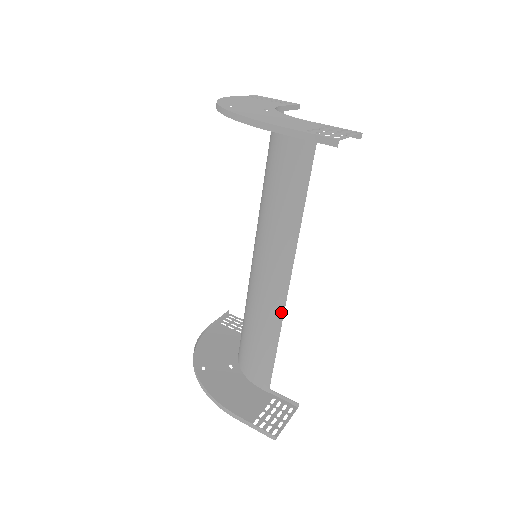
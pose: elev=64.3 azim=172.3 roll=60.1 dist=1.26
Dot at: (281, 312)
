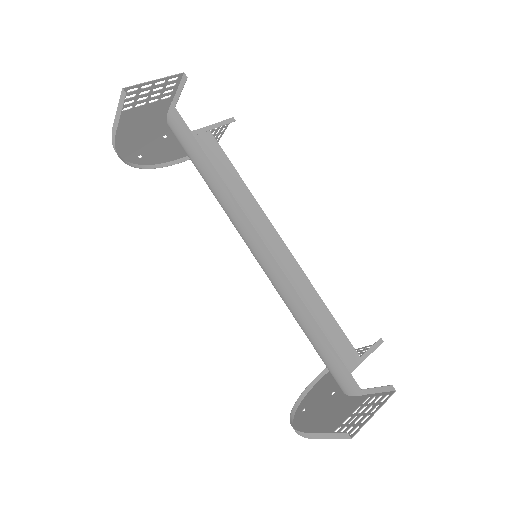
Dot at: (290, 287)
